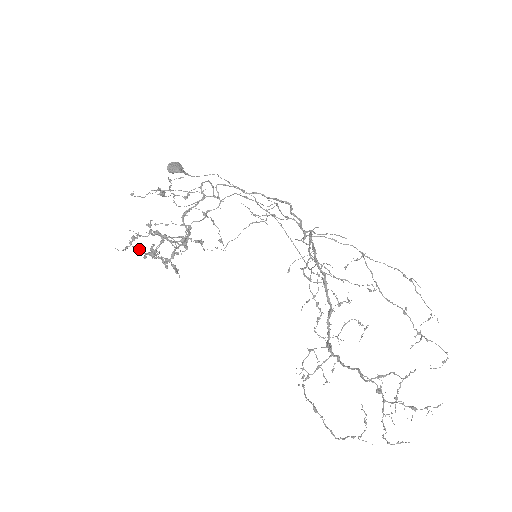
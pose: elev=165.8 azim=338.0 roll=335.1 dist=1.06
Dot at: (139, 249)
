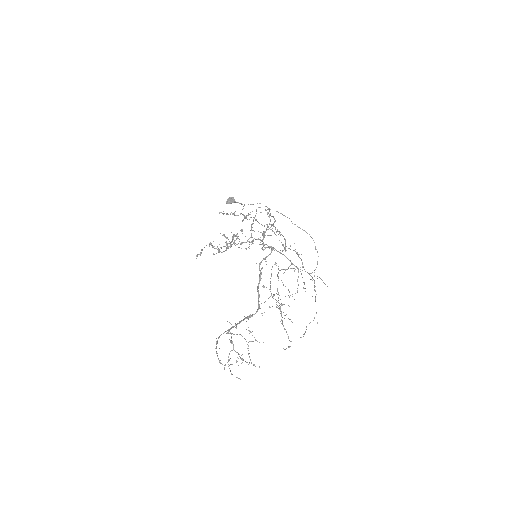
Dot at: (227, 243)
